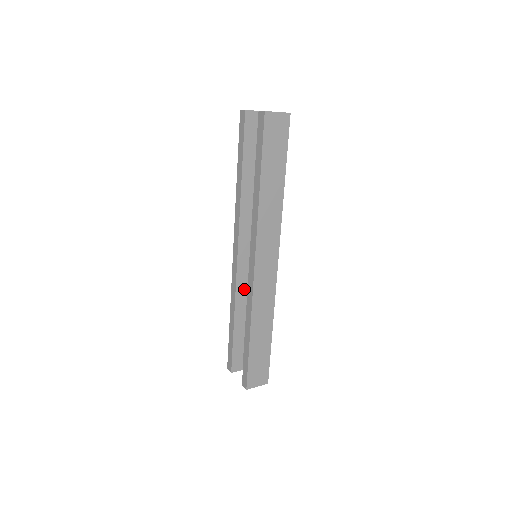
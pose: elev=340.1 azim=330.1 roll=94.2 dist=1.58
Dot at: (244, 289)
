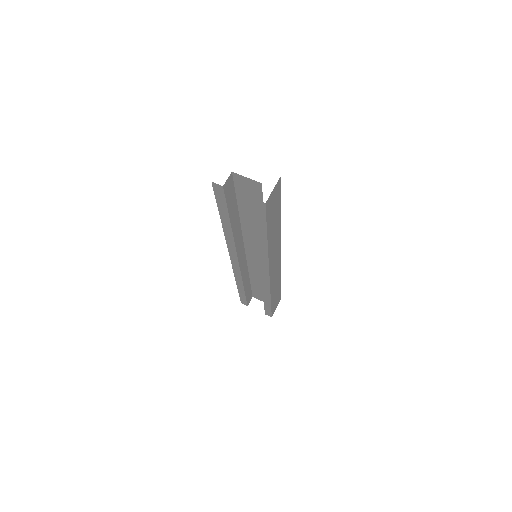
Dot at: (246, 270)
